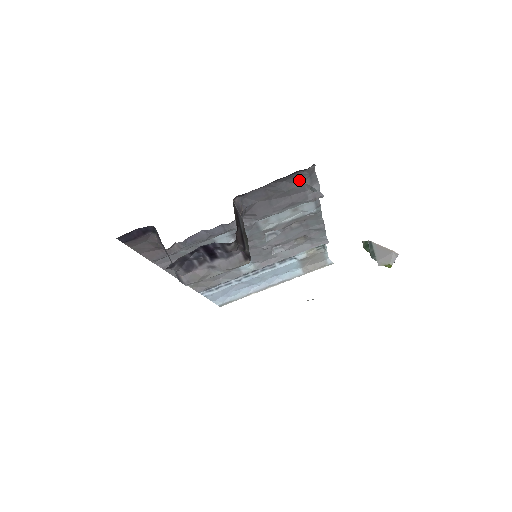
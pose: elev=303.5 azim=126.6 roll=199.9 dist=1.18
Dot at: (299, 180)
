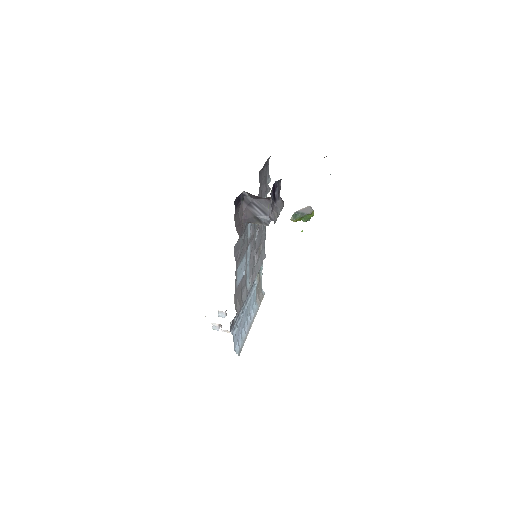
Dot at: (266, 170)
